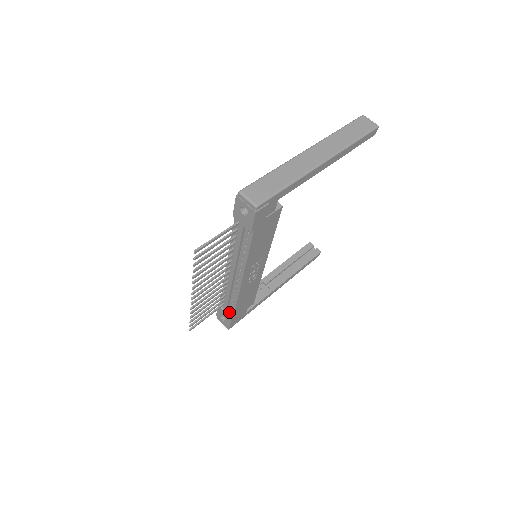
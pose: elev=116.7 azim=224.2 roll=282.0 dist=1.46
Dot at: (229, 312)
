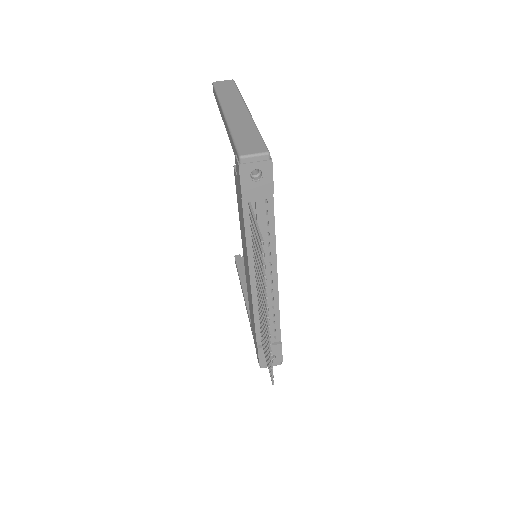
Dot at: (273, 341)
